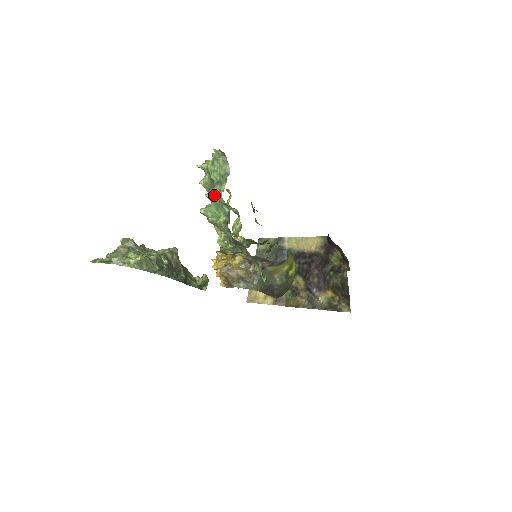
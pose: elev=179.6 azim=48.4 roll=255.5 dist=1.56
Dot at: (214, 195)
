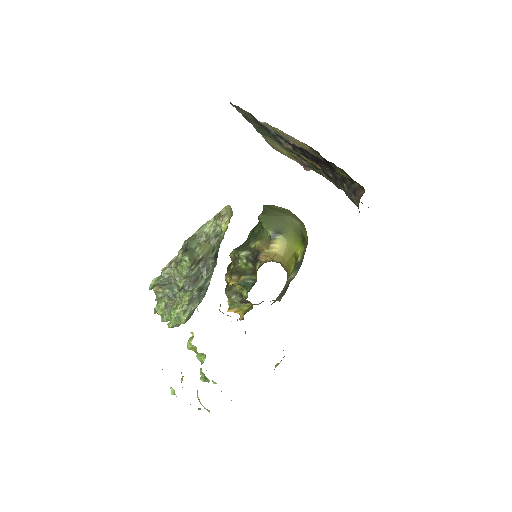
Dot at: occluded
